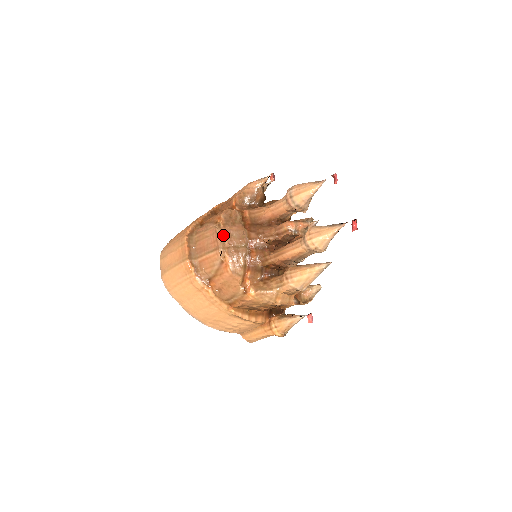
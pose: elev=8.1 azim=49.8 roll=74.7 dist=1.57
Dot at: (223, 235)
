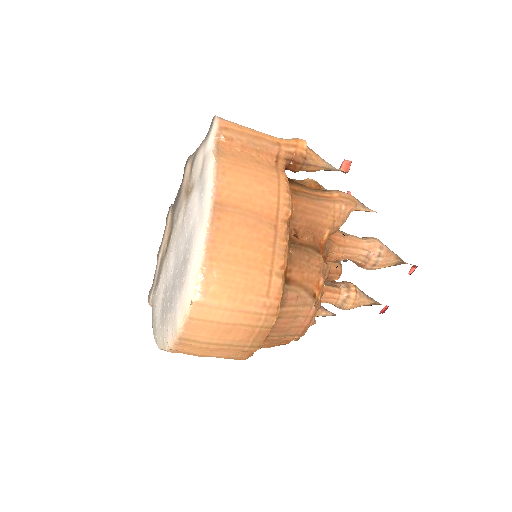
Dot at: (313, 317)
